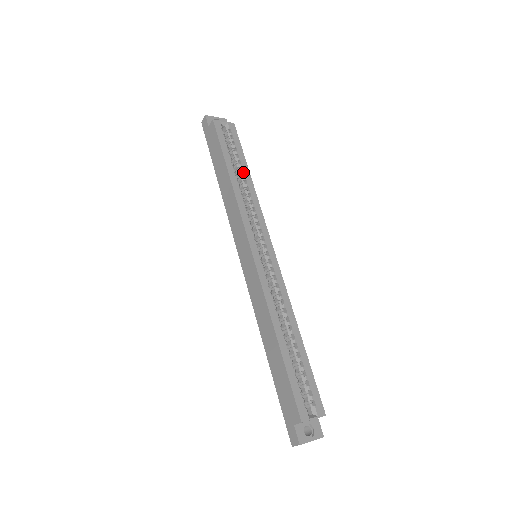
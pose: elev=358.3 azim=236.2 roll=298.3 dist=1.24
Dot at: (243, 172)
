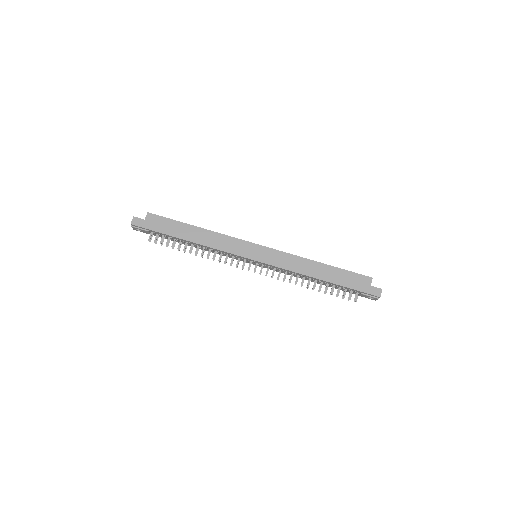
Dot at: occluded
